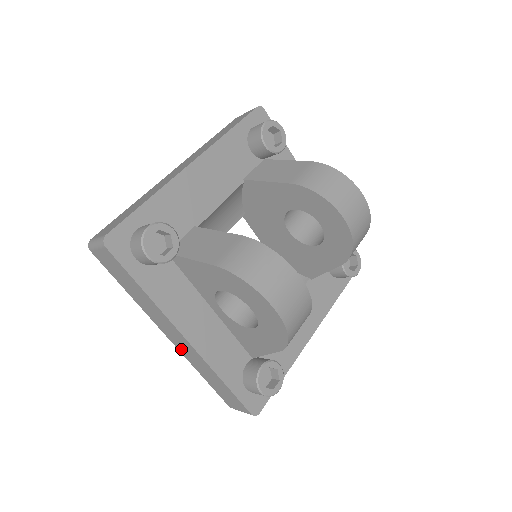
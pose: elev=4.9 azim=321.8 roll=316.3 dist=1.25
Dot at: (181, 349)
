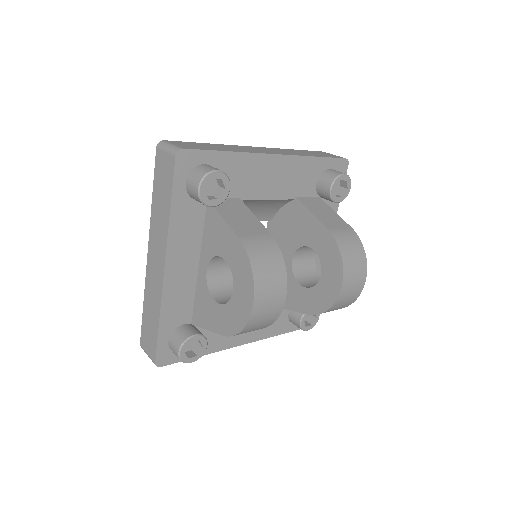
Dot at: (149, 273)
